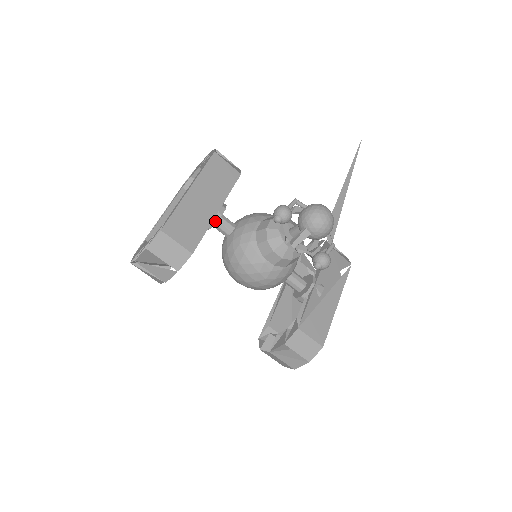
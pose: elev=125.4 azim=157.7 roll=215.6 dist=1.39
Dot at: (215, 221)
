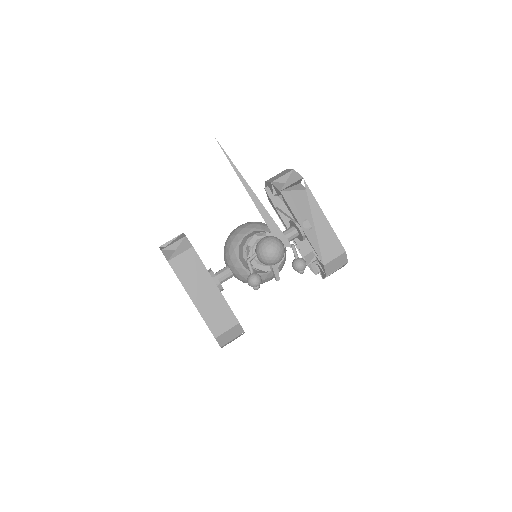
Dot at: (221, 288)
